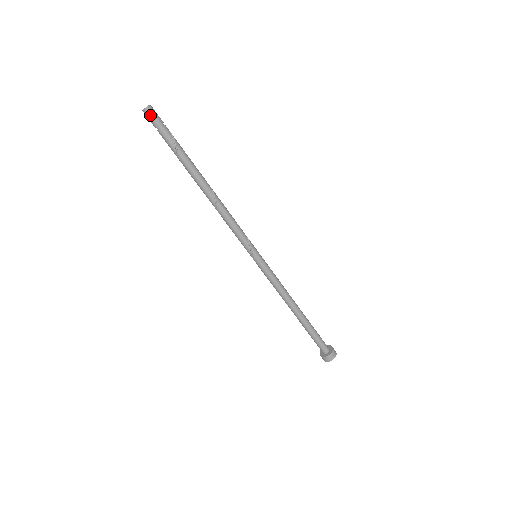
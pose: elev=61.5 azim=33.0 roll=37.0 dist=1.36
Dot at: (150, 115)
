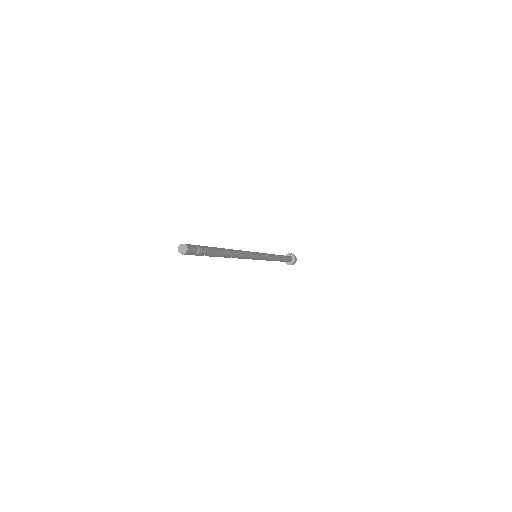
Dot at: (184, 254)
